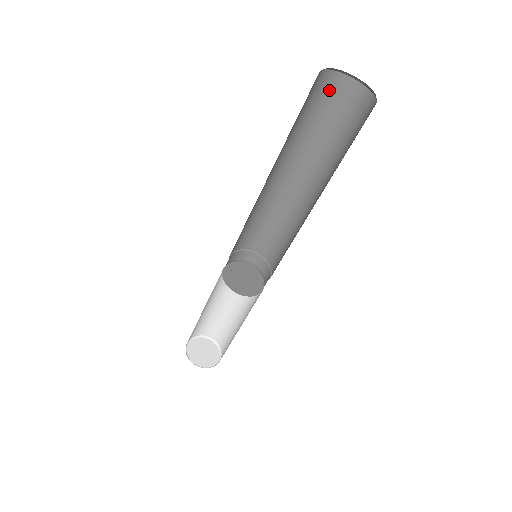
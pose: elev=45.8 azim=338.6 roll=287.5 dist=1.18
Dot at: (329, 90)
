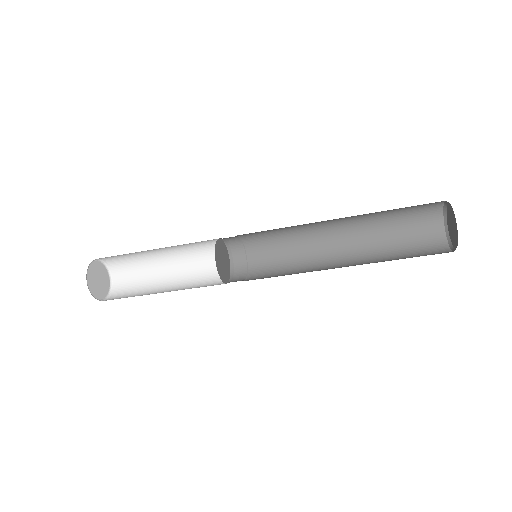
Dot at: occluded
